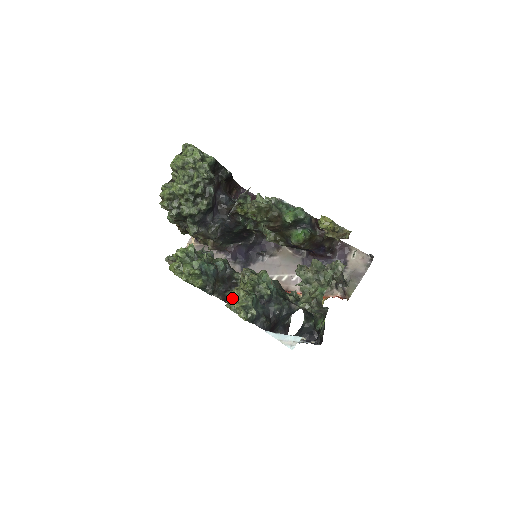
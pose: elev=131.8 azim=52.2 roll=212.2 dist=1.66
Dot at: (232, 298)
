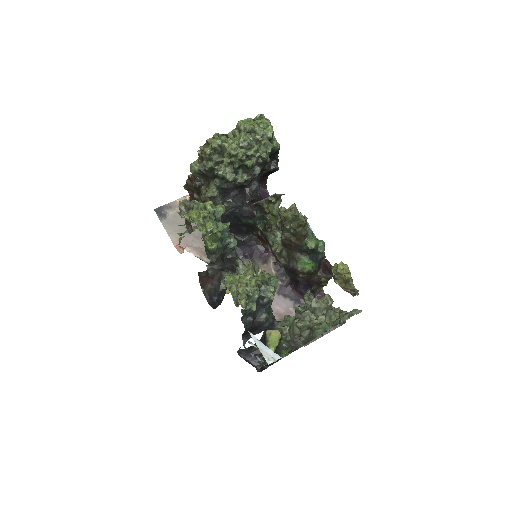
Dot at: (240, 281)
